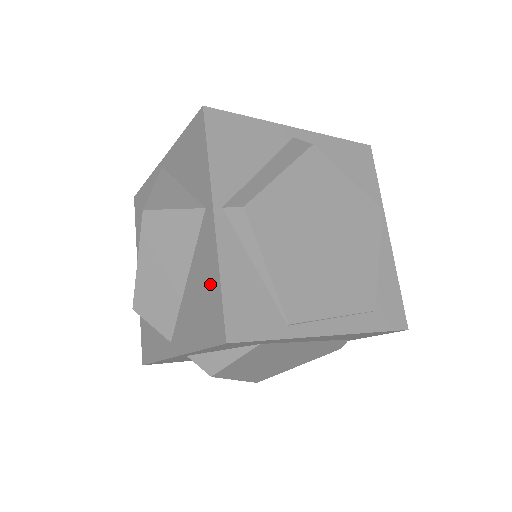
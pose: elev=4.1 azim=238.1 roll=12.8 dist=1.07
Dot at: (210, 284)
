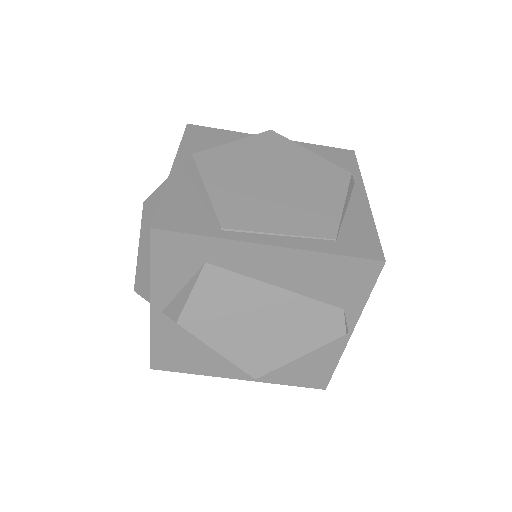
Dot at: occluded
